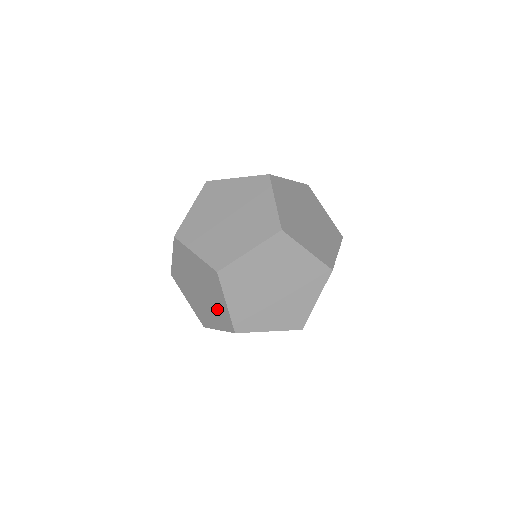
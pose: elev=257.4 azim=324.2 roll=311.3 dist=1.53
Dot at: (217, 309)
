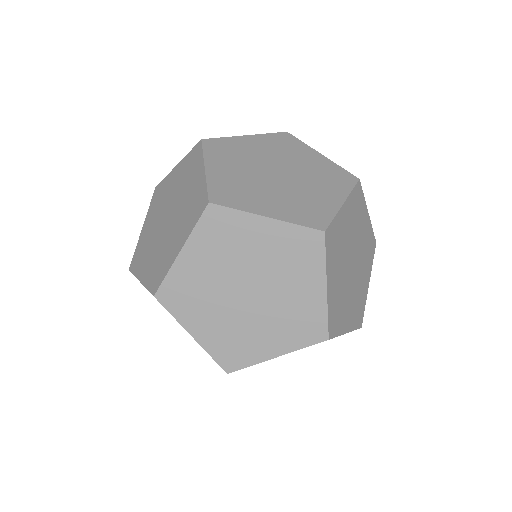
Dot at: occluded
